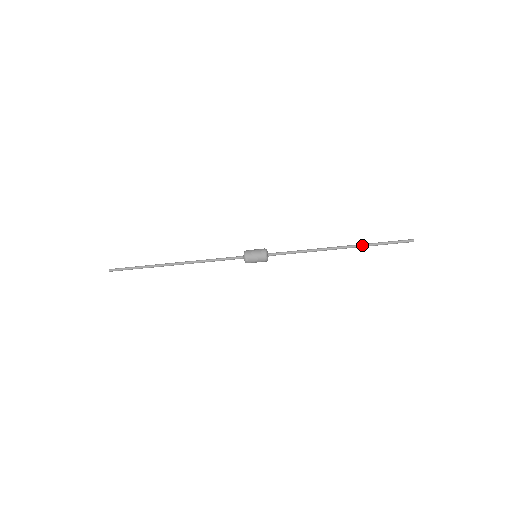
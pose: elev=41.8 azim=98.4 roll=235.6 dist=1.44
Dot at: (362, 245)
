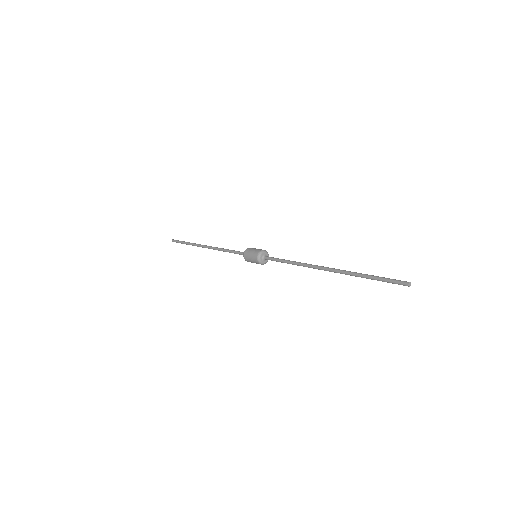
Dot at: occluded
